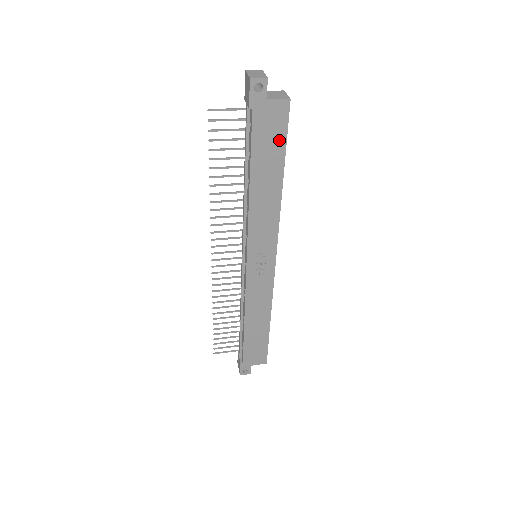
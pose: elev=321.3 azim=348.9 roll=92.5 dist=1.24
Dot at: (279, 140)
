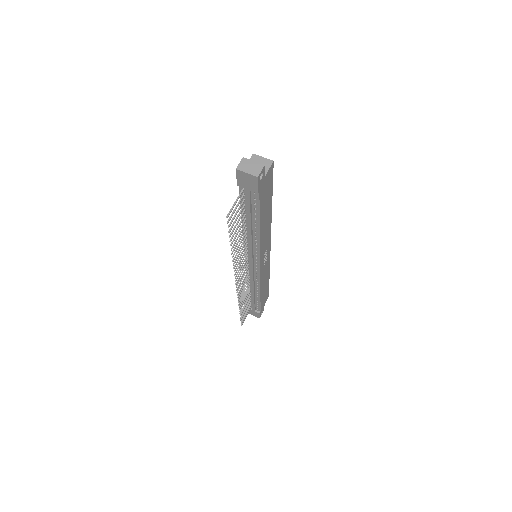
Dot at: (270, 189)
